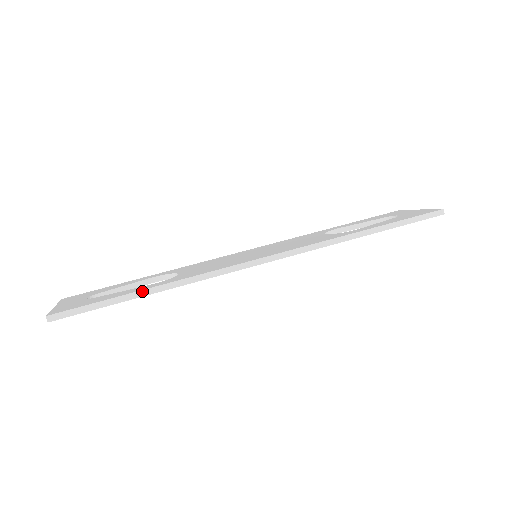
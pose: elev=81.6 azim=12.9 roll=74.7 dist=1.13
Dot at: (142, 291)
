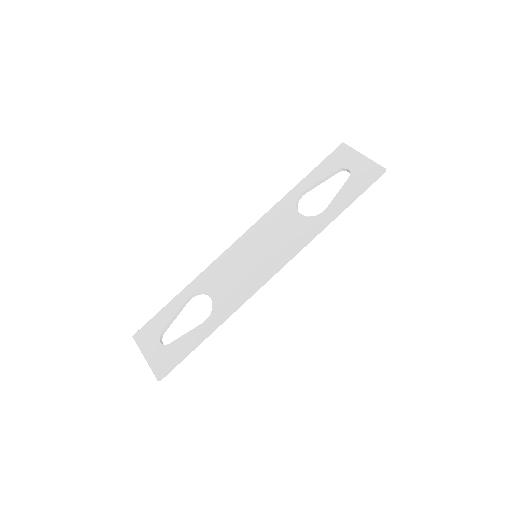
Dot at: (205, 337)
